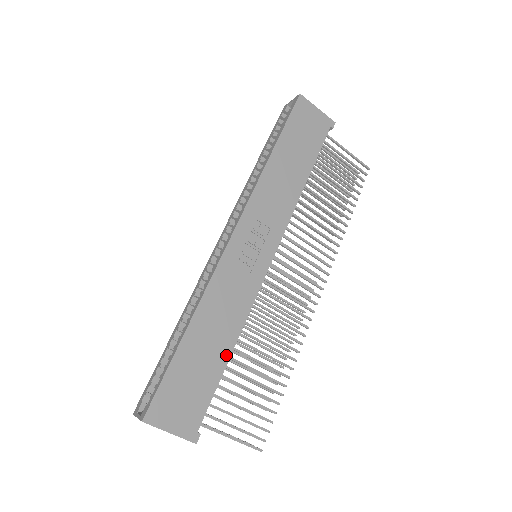
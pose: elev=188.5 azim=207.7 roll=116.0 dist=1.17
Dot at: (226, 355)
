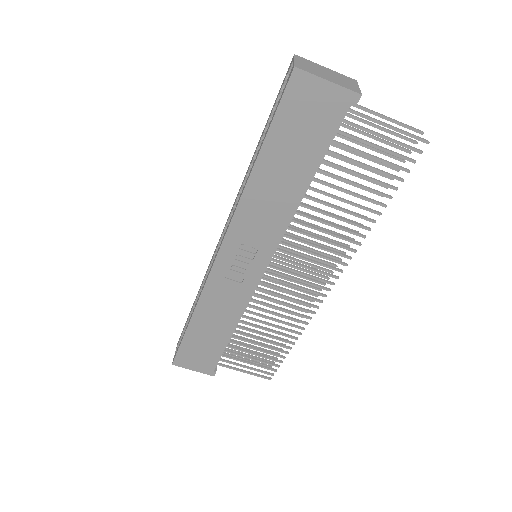
Dot at: (228, 335)
